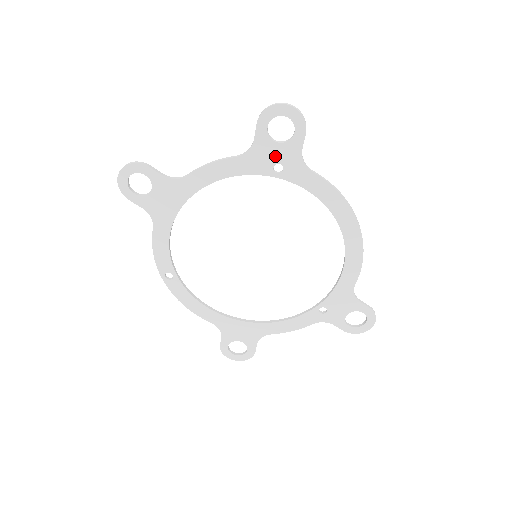
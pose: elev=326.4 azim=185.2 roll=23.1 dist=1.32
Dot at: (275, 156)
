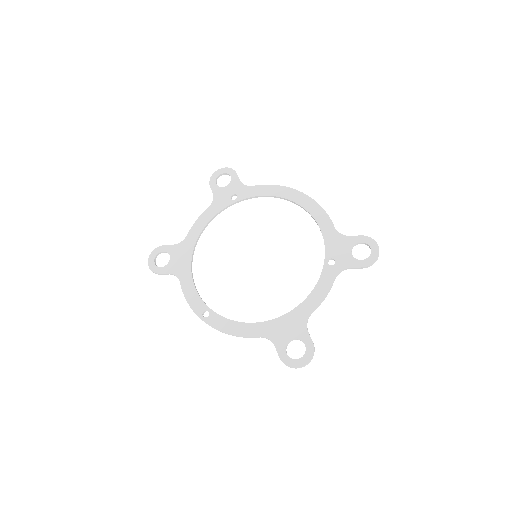
Dot at: (228, 193)
